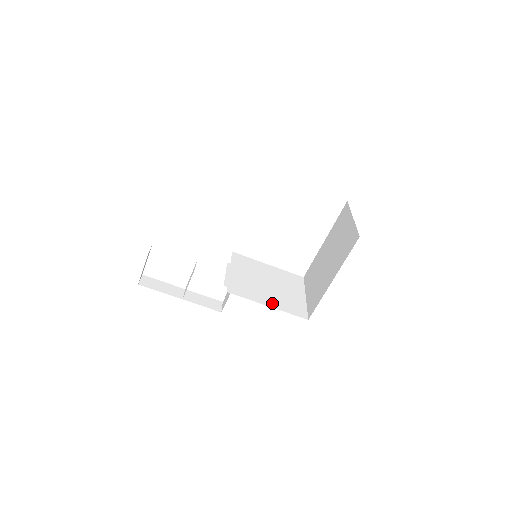
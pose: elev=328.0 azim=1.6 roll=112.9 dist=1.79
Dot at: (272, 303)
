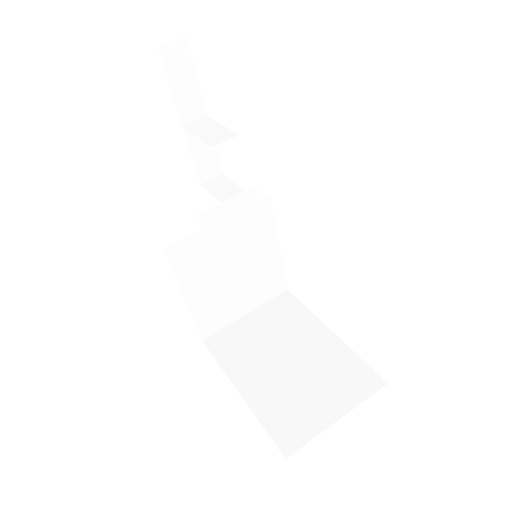
Dot at: (196, 298)
